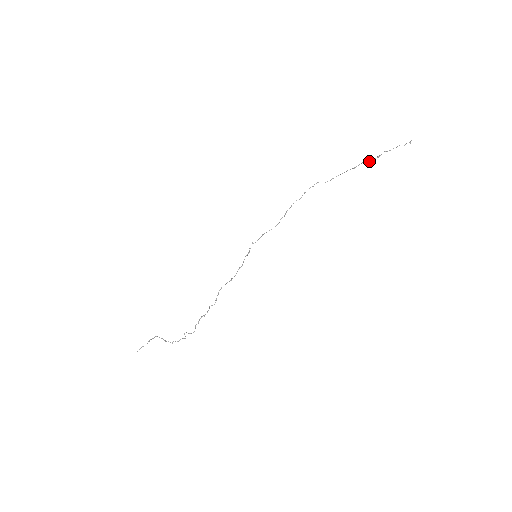
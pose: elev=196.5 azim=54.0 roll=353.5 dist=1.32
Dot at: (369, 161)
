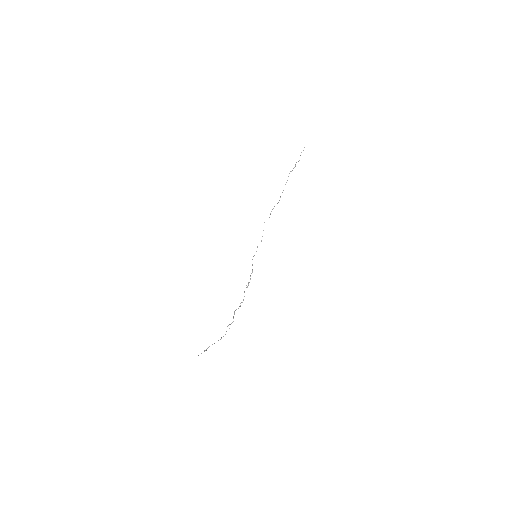
Dot at: (291, 171)
